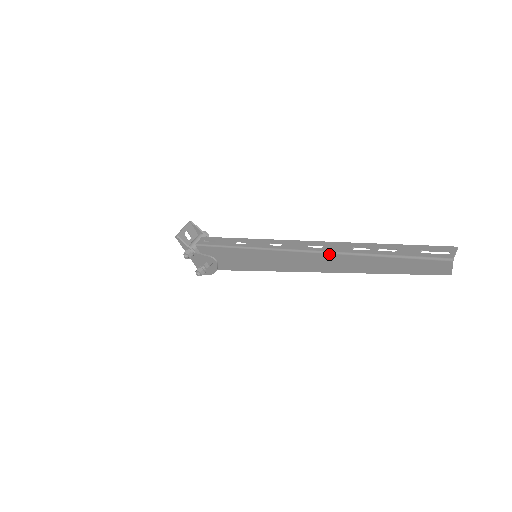
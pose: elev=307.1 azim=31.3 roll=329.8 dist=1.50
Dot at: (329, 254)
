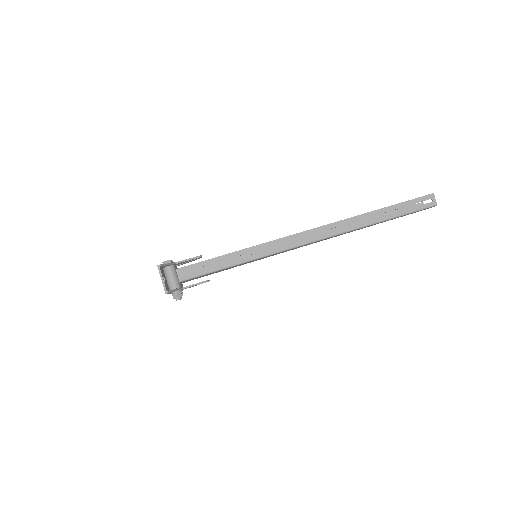
Dot at: occluded
